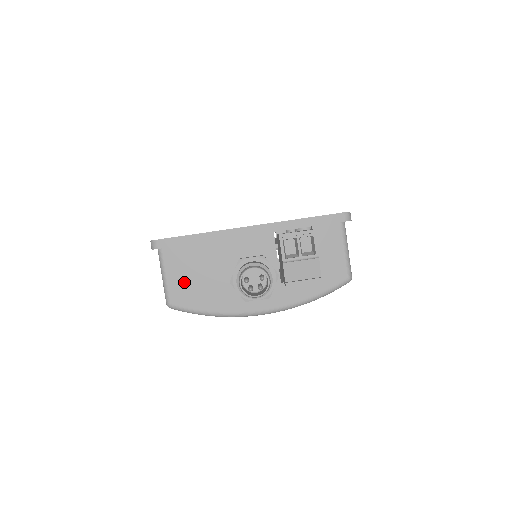
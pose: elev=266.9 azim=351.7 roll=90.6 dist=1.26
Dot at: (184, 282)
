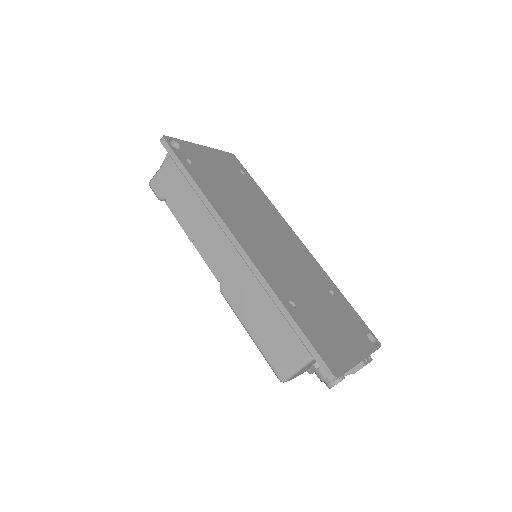
Dot at: occluded
